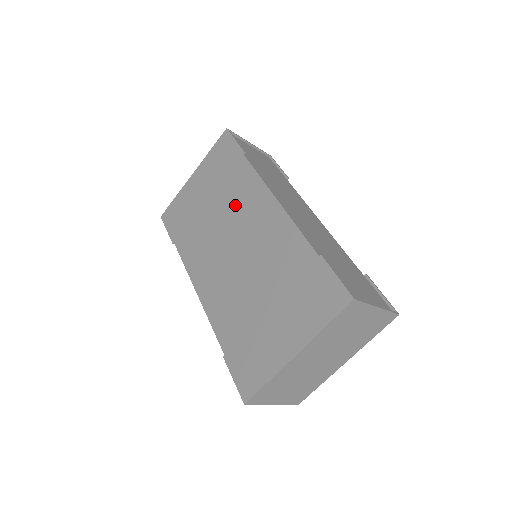
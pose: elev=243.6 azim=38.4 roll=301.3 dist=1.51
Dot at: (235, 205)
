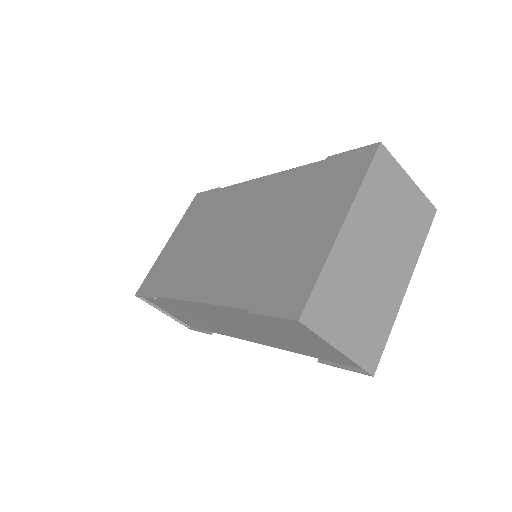
Dot at: (221, 215)
